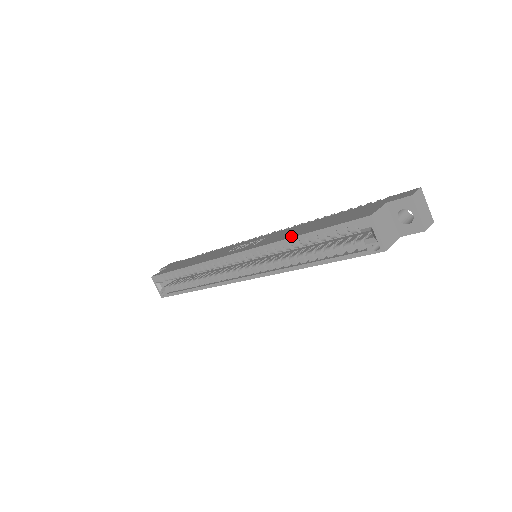
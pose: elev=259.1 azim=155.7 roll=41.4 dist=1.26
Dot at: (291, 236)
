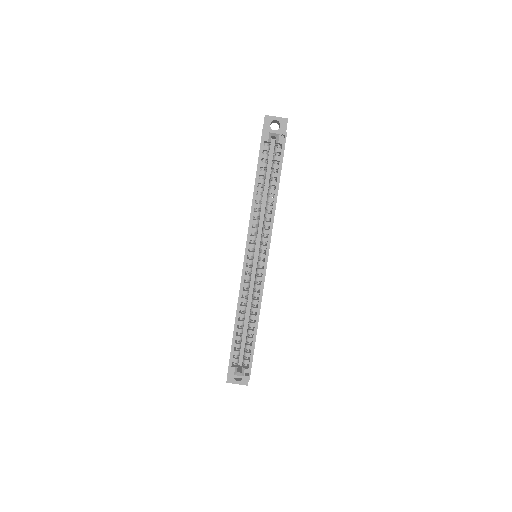
Dot at: occluded
